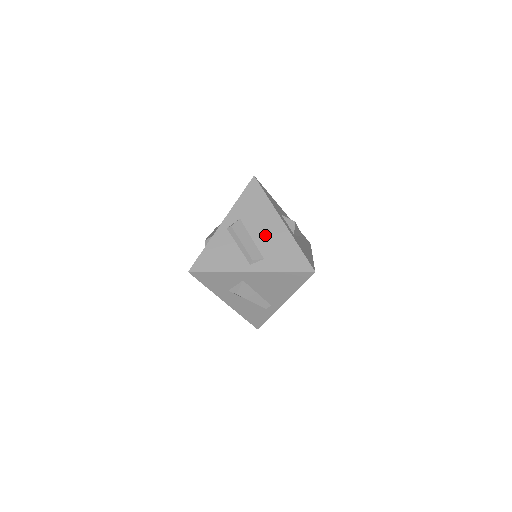
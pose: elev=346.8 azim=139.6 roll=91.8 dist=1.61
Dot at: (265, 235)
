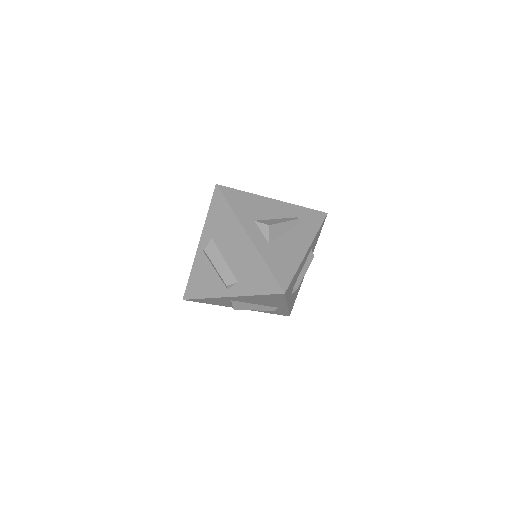
Dot at: (235, 255)
